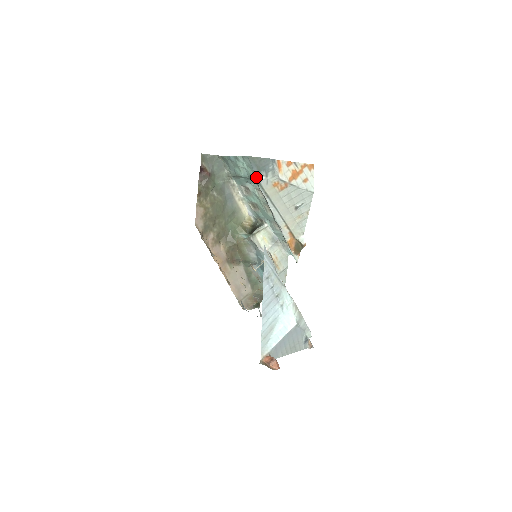
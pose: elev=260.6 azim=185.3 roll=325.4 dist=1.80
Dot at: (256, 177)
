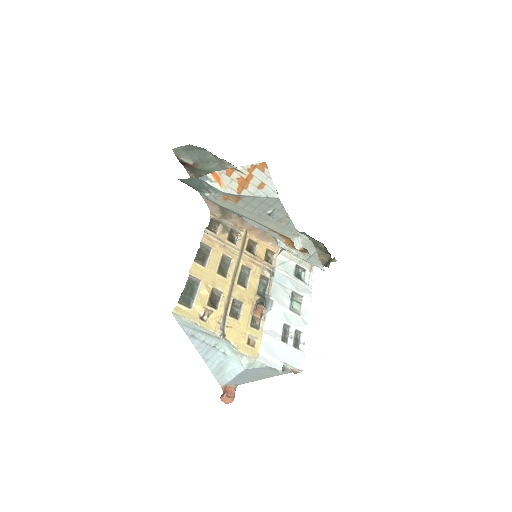
Dot at: (201, 194)
